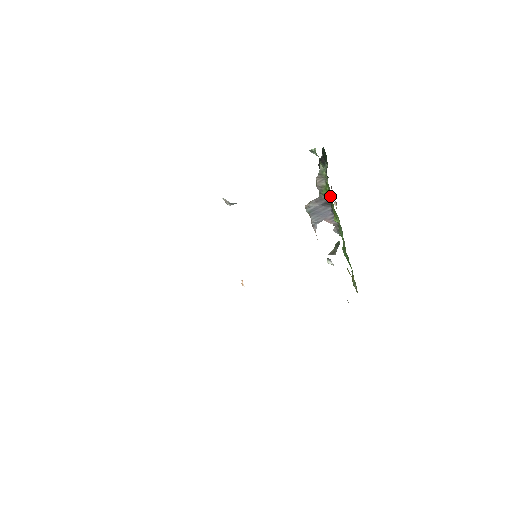
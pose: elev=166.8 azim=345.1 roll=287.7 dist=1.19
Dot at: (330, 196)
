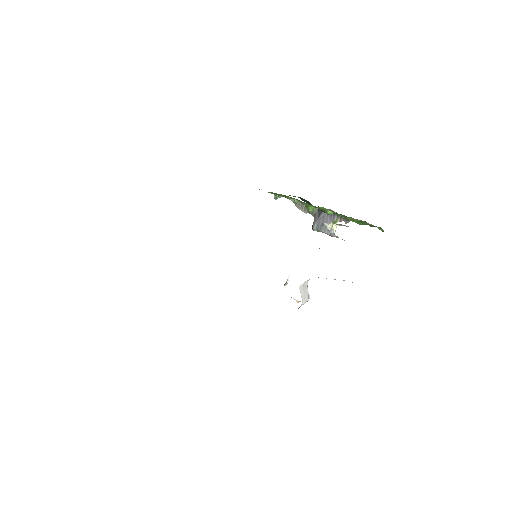
Dot at: (306, 204)
